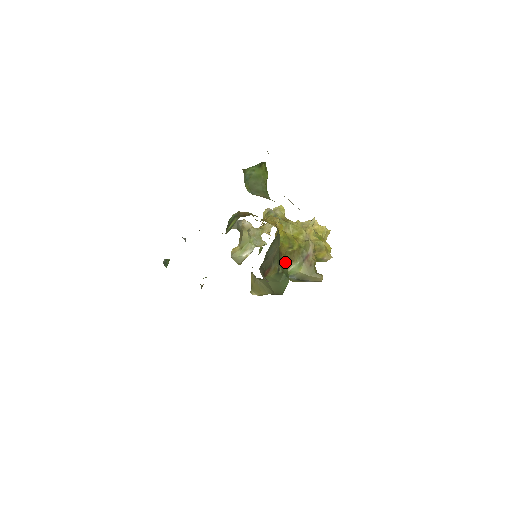
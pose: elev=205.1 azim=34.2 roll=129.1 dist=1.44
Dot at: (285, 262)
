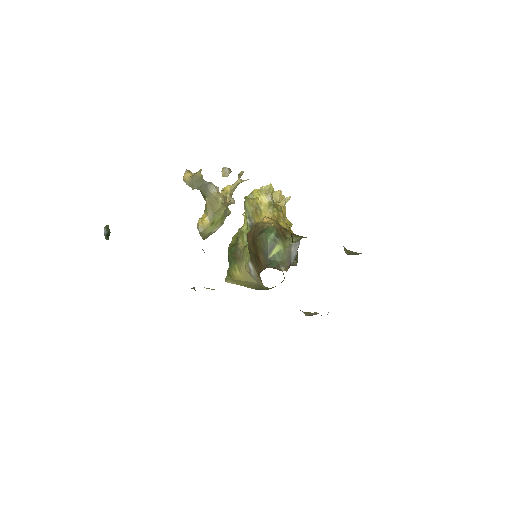
Dot at: occluded
